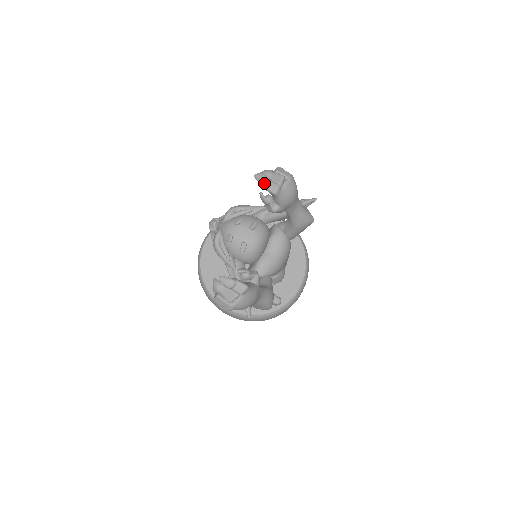
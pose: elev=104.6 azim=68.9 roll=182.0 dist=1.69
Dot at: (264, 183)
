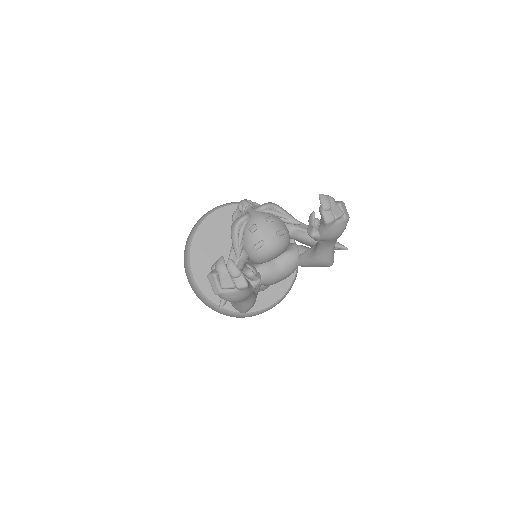
Dot at: (324, 207)
